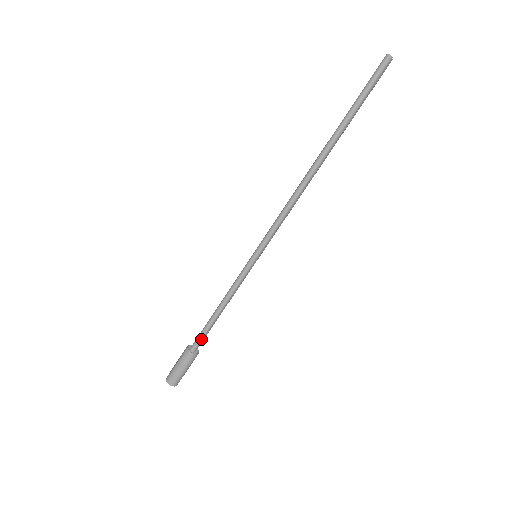
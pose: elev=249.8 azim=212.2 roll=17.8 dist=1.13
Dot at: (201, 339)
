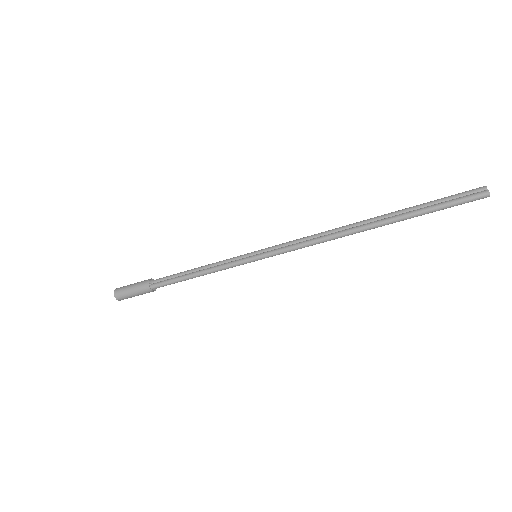
Dot at: (166, 285)
